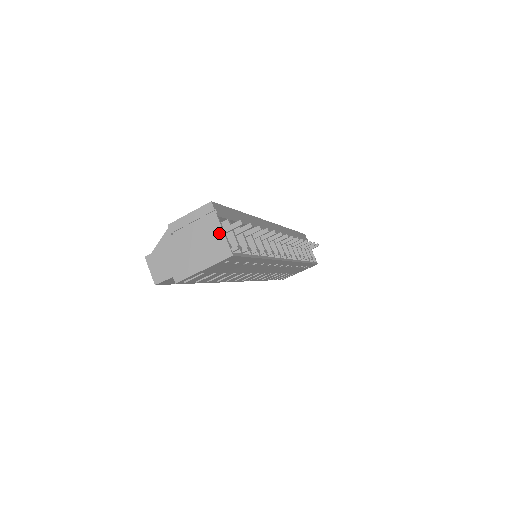
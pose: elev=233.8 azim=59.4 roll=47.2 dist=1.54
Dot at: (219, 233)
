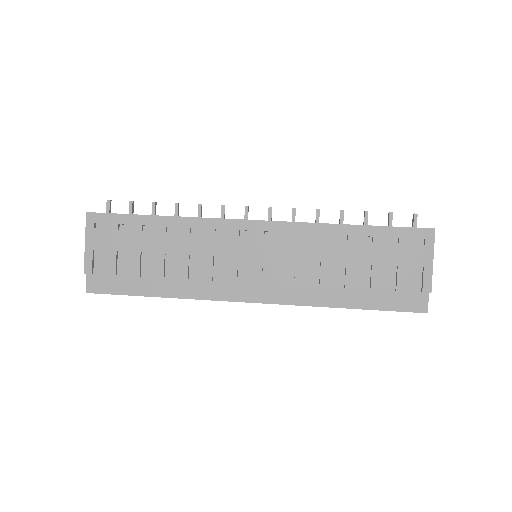
Dot at: occluded
